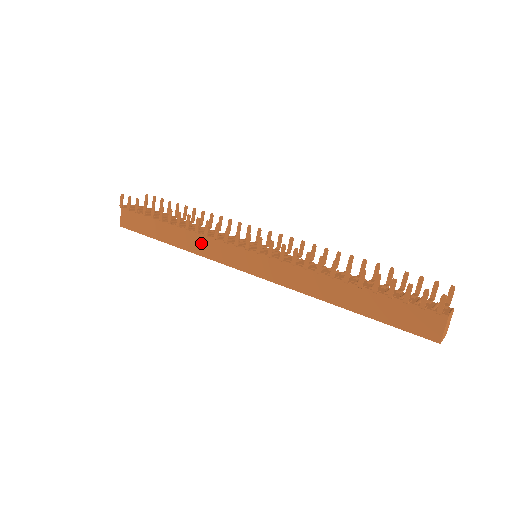
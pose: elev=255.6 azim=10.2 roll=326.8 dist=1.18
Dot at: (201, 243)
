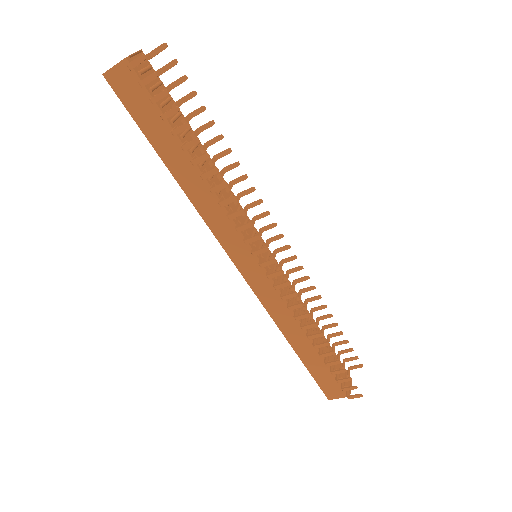
Dot at: (213, 209)
